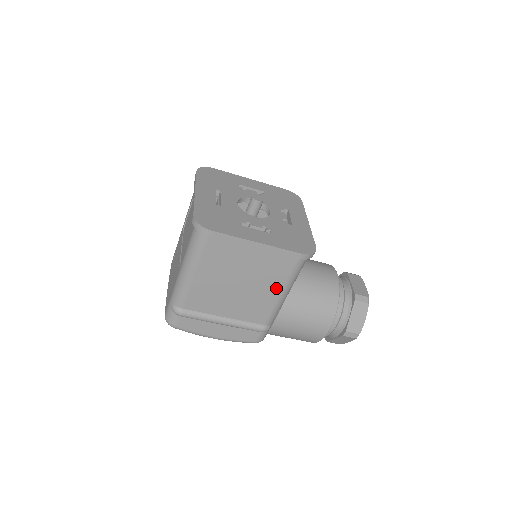
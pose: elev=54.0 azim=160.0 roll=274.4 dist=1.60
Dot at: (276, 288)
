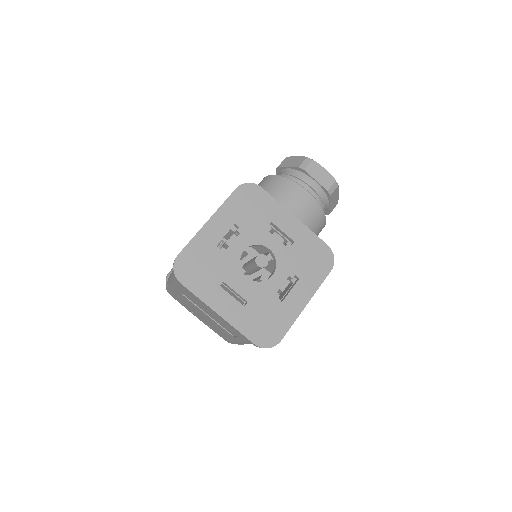
Dot at: occluded
